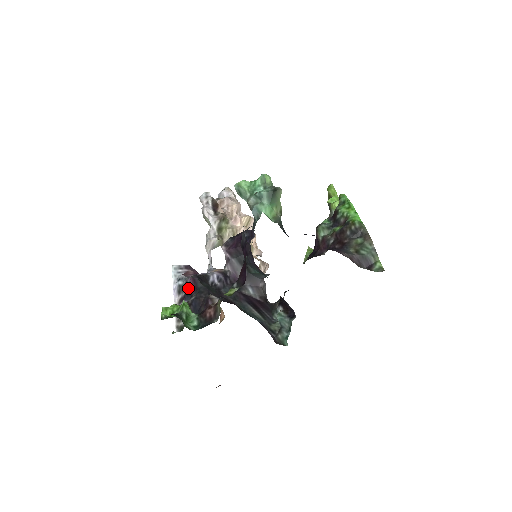
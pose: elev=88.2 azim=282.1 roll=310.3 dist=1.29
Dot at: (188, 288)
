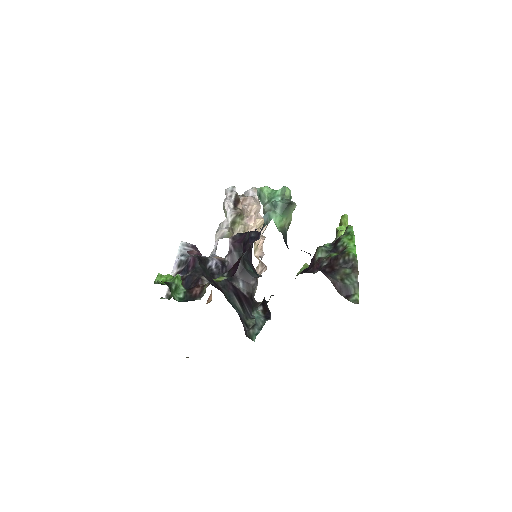
Dot at: (187, 265)
